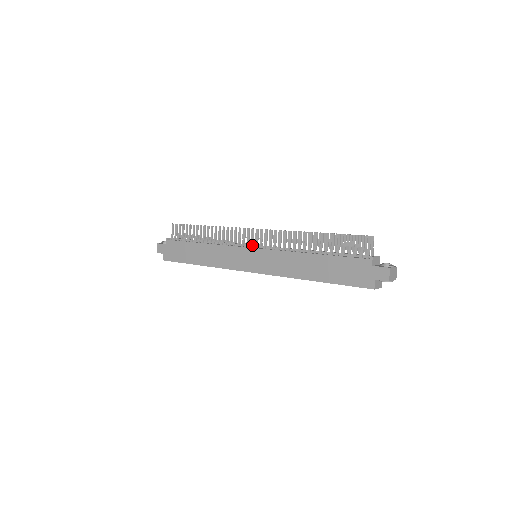
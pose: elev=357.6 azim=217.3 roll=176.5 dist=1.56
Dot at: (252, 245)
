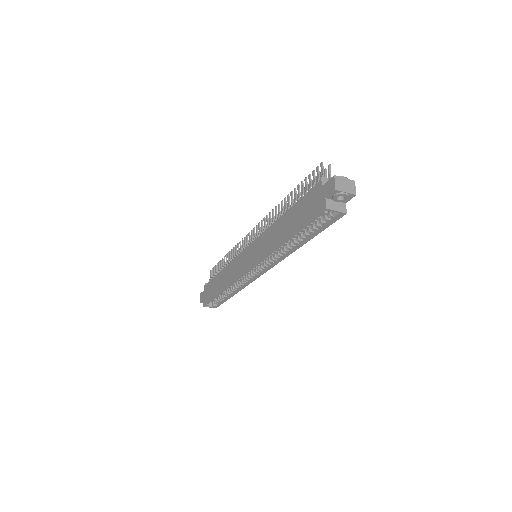
Dot at: occluded
